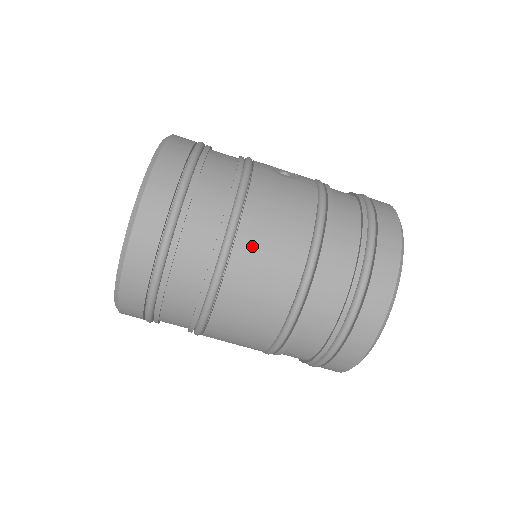
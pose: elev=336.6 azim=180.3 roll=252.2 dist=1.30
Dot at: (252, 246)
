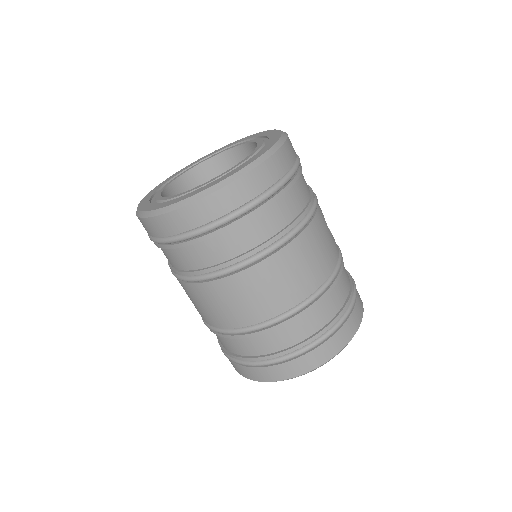
Dot at: (289, 260)
